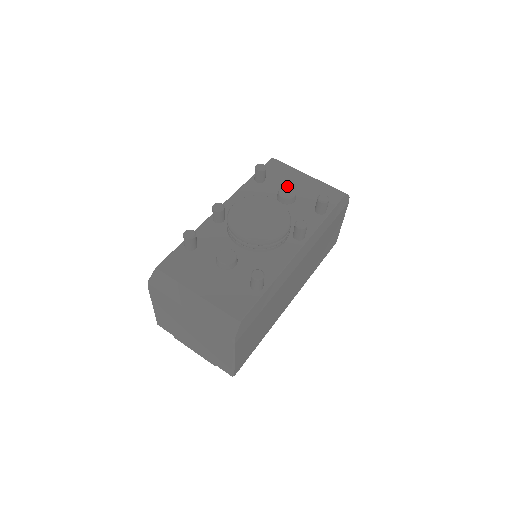
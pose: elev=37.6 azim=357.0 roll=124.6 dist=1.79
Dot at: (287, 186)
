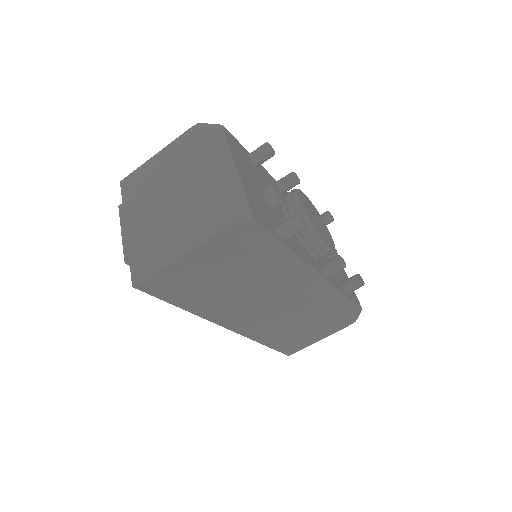
Dot at: occluded
